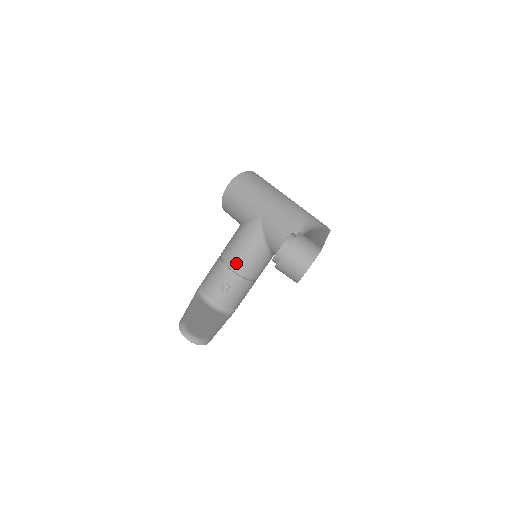
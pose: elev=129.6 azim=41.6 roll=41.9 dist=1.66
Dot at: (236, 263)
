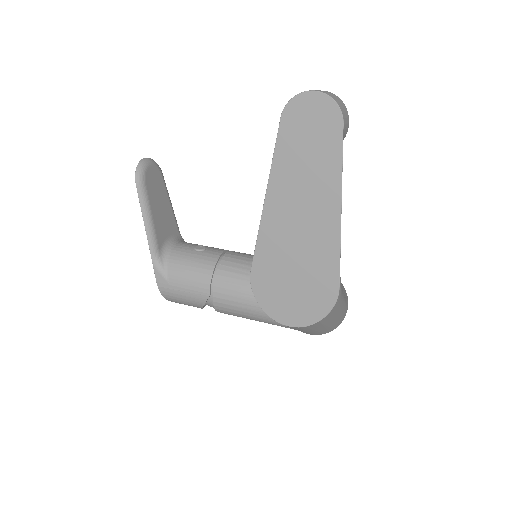
Dot at: (236, 253)
